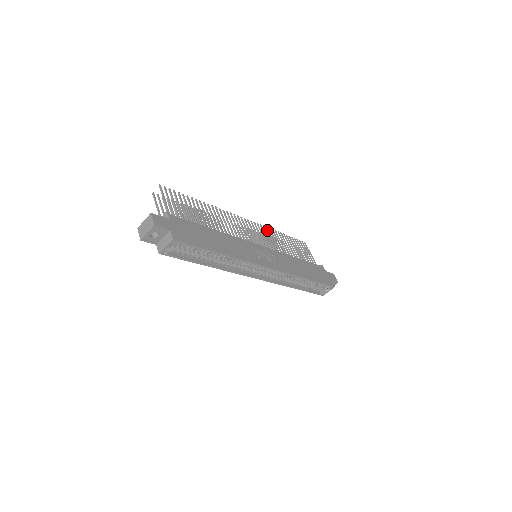
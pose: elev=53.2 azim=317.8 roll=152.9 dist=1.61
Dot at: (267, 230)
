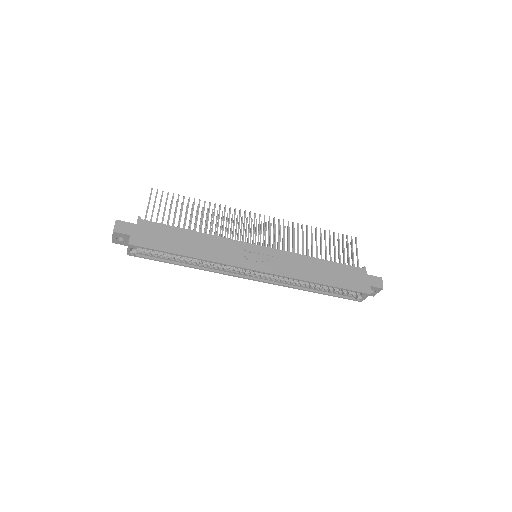
Dot at: (292, 226)
